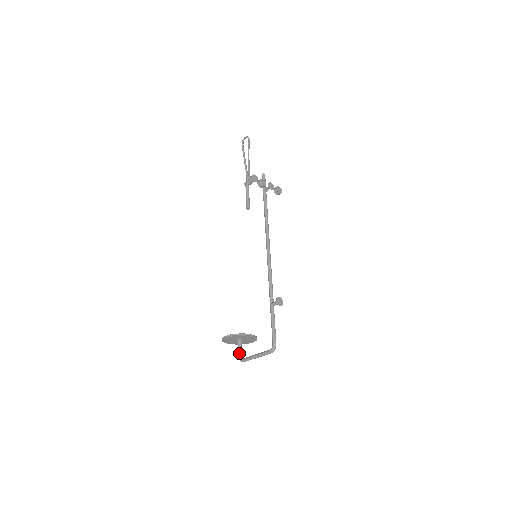
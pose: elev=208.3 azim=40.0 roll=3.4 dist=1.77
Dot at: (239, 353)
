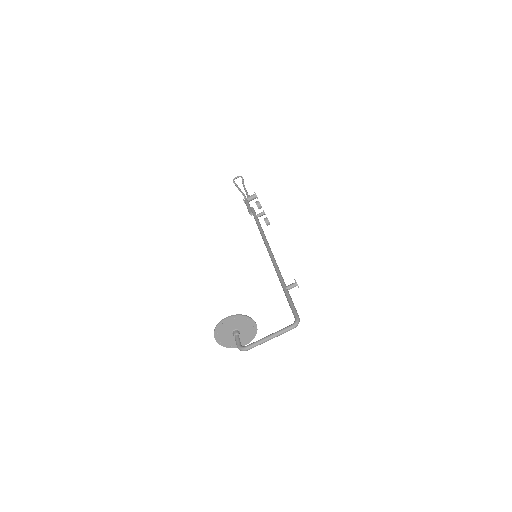
Dot at: (239, 342)
